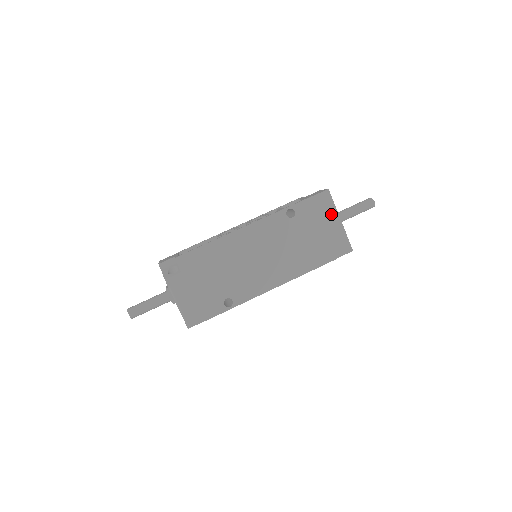
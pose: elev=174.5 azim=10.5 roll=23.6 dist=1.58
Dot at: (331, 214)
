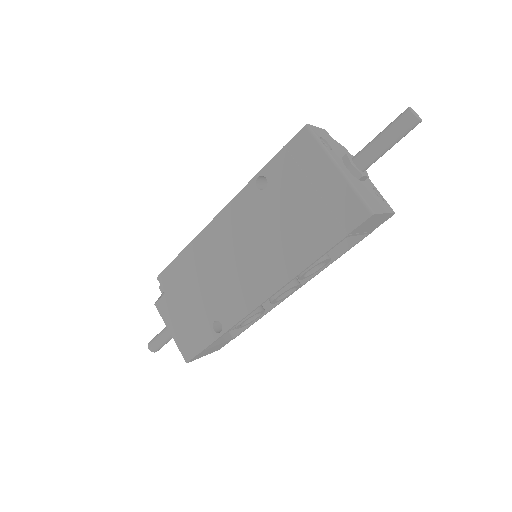
Dot at: (320, 163)
